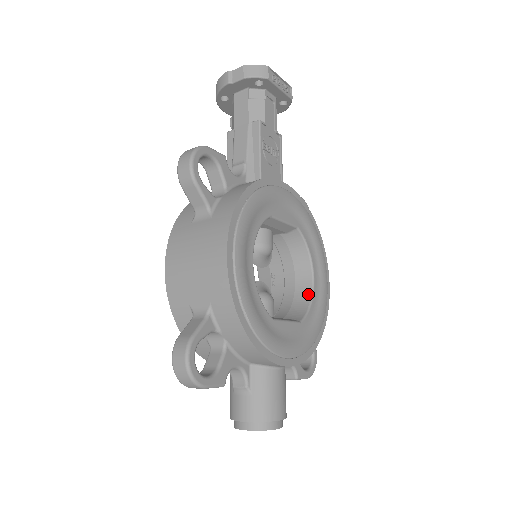
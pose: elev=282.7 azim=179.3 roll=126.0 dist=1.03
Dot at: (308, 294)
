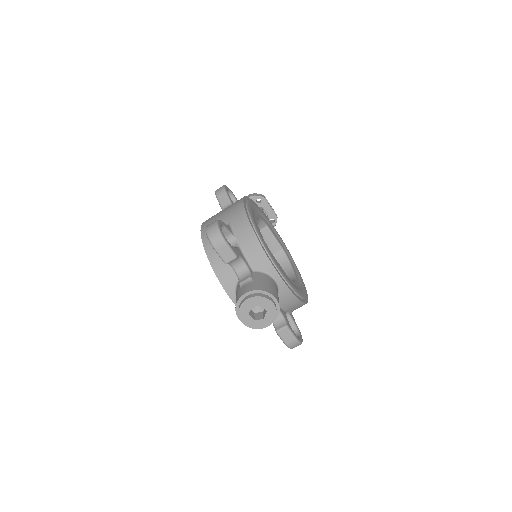
Dot at: occluded
